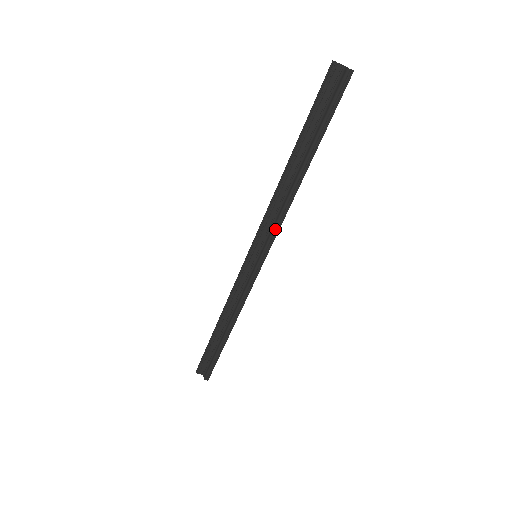
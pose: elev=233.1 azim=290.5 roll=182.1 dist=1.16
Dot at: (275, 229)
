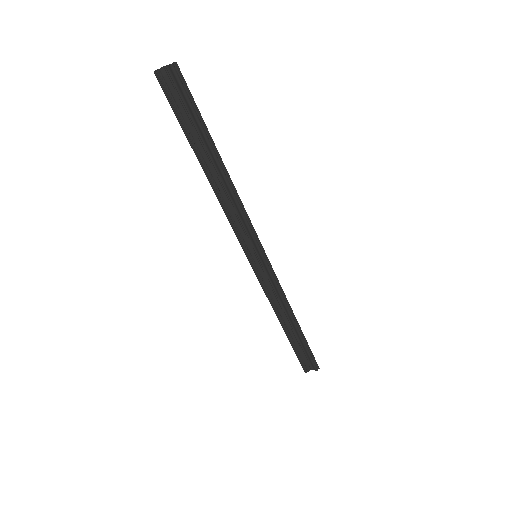
Dot at: (248, 225)
